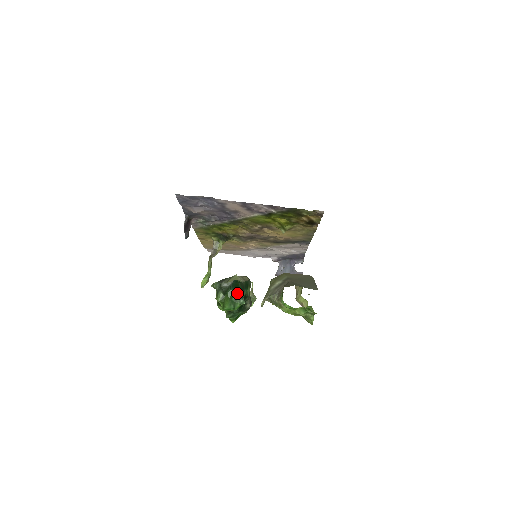
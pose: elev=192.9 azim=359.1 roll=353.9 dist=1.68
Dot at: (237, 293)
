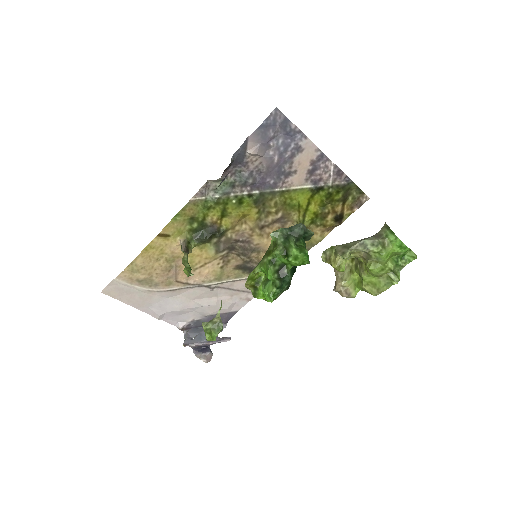
Dot at: (305, 247)
